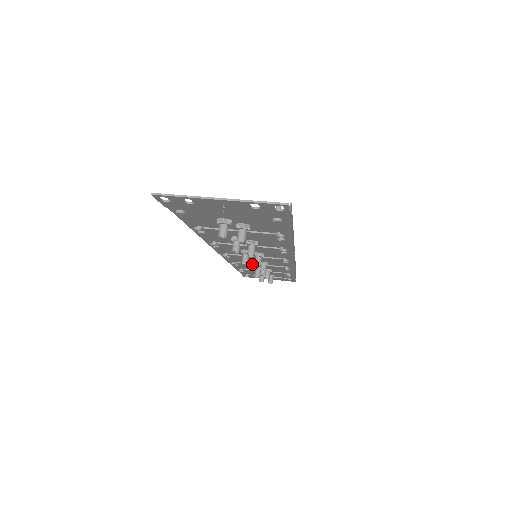
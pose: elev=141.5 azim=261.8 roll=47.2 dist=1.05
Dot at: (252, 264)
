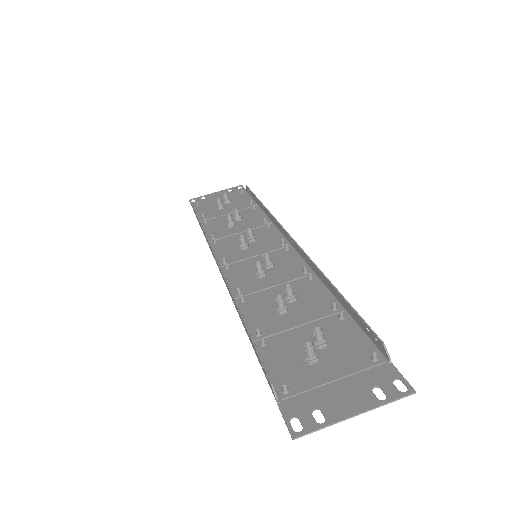
Dot at: occluded
